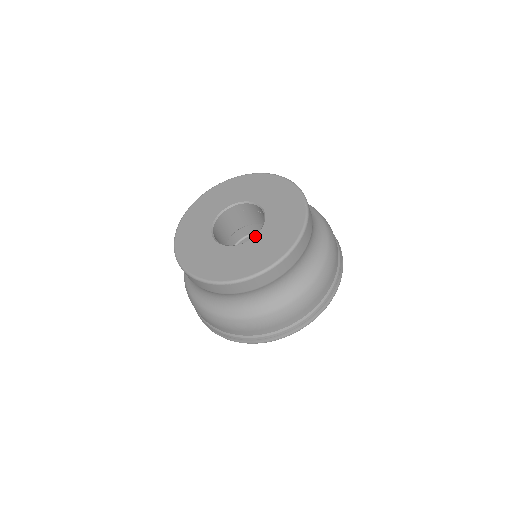
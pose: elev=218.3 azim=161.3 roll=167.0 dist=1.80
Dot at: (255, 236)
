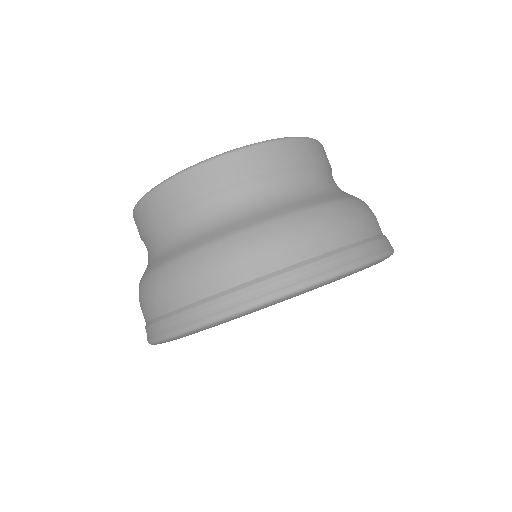
Dot at: occluded
